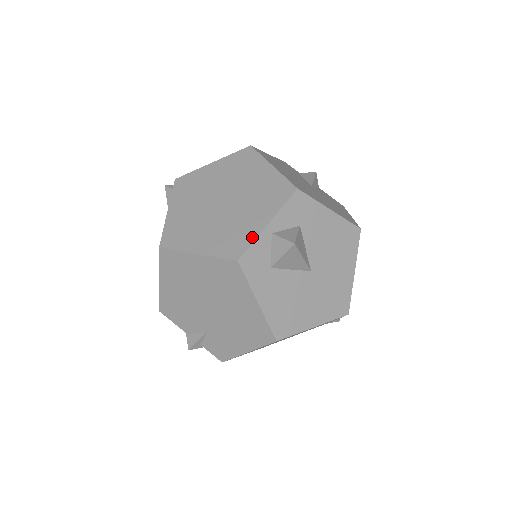
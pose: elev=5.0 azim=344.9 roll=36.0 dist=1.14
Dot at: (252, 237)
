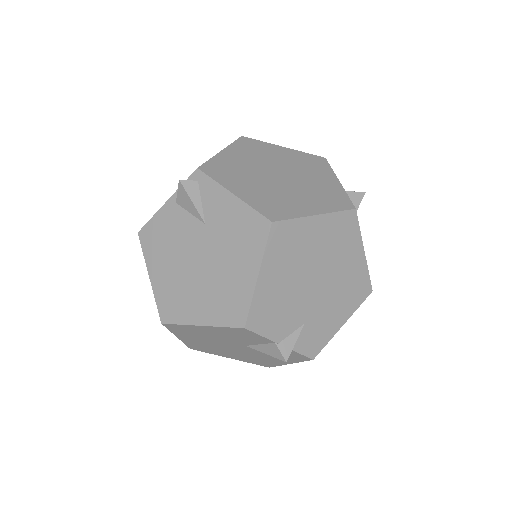
Dot at: (342, 192)
